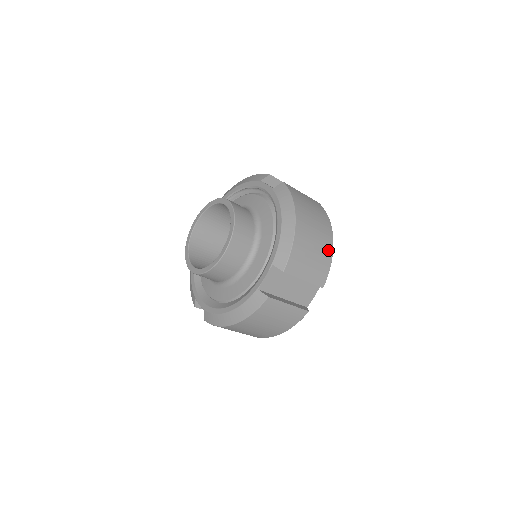
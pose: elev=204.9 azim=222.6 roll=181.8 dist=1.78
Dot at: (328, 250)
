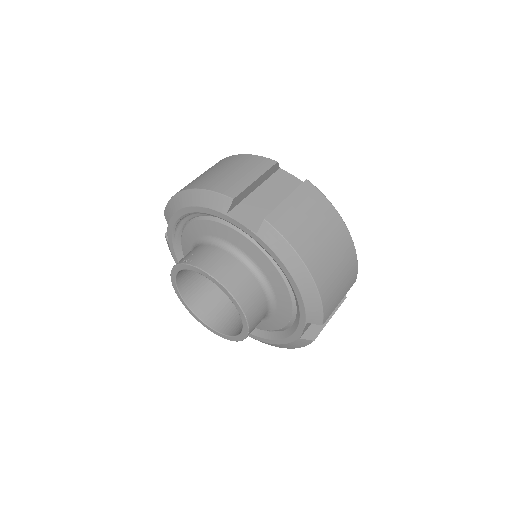
Dot at: (350, 252)
